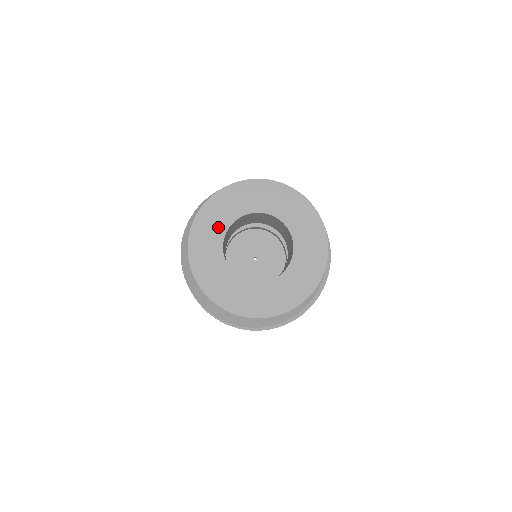
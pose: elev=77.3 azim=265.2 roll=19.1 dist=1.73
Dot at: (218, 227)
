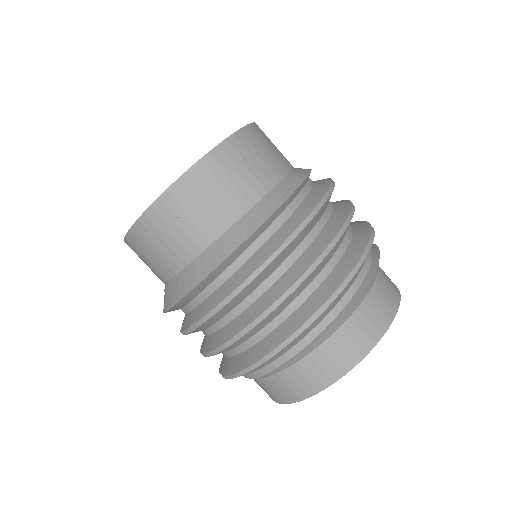
Dot at: occluded
